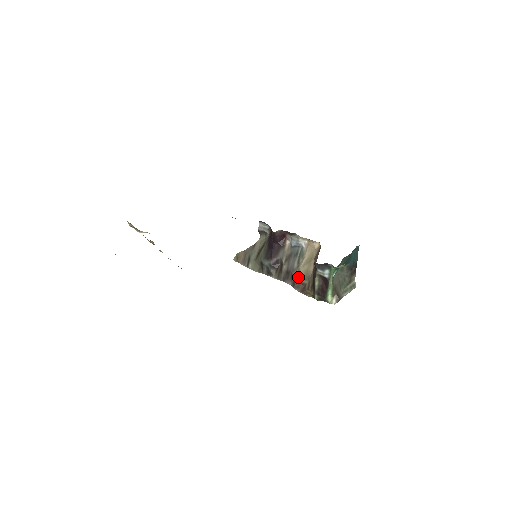
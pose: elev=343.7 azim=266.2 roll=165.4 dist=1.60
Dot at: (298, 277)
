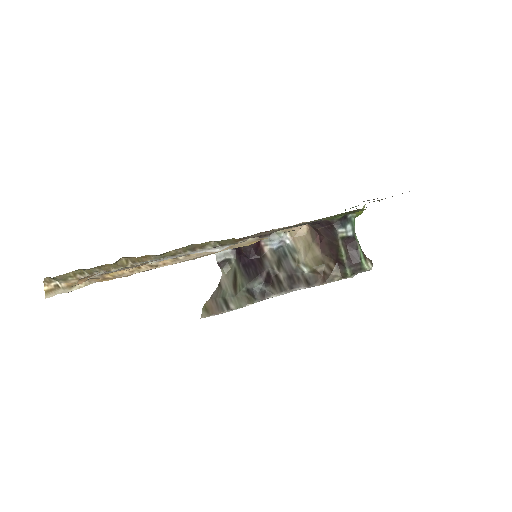
Dot at: (308, 270)
